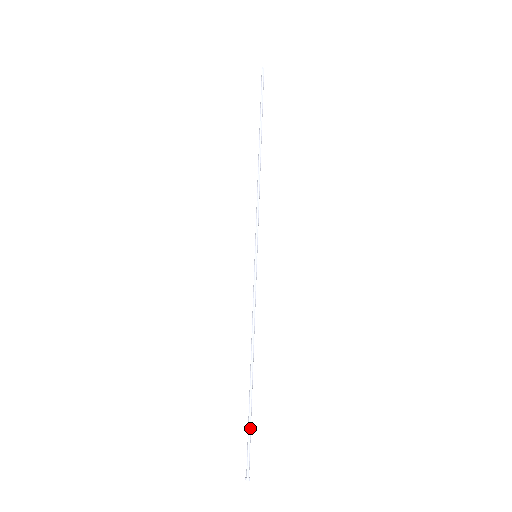
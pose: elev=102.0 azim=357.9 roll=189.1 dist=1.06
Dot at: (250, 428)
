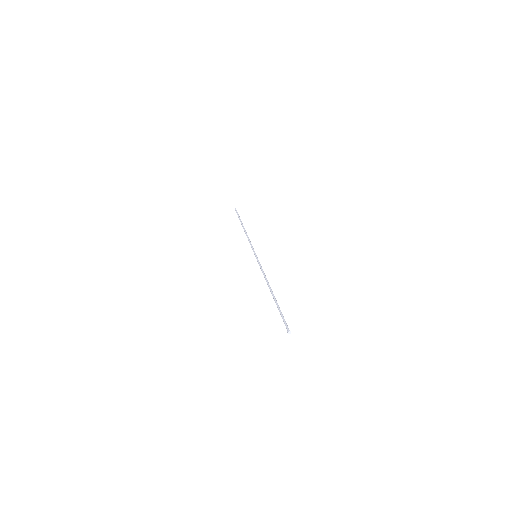
Dot at: (281, 312)
